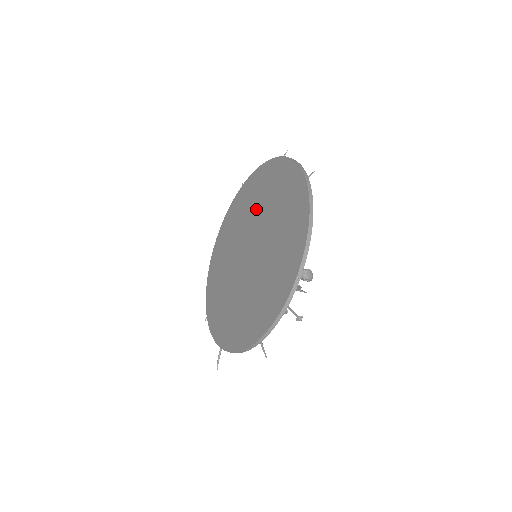
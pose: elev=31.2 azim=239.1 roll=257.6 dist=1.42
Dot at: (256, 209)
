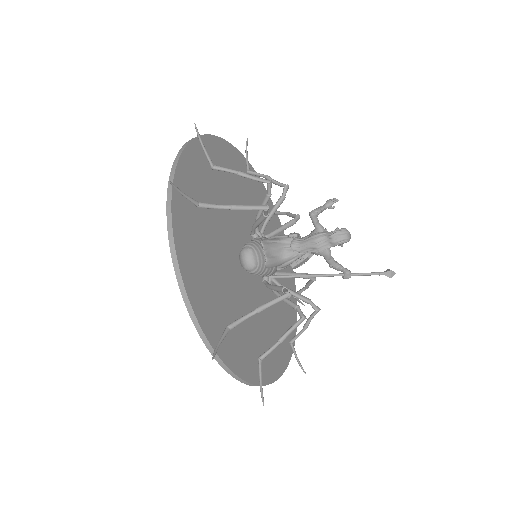
Dot at: occluded
